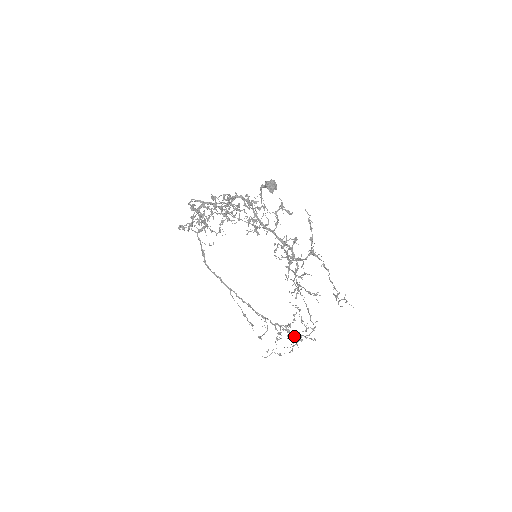
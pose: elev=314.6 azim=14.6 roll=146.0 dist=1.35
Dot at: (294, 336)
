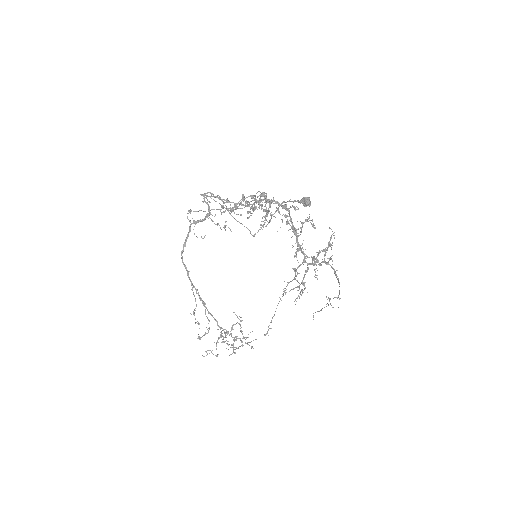
Dot at: occluded
